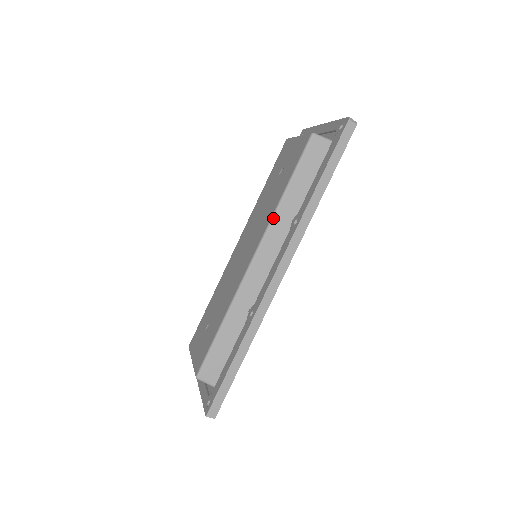
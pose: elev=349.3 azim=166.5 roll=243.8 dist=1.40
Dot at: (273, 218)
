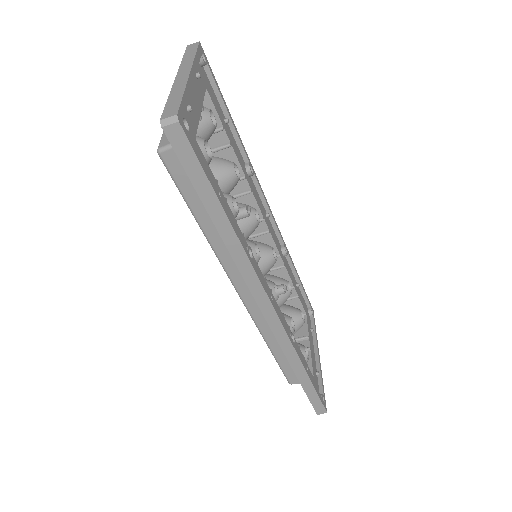
Dot at: (218, 257)
